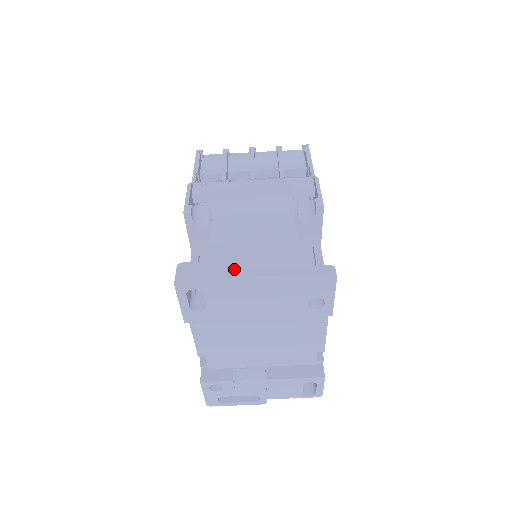
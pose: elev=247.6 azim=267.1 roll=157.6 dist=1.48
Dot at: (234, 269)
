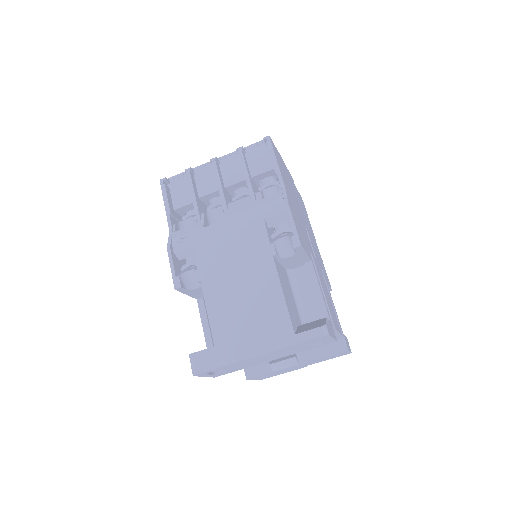
Dot at: (237, 351)
